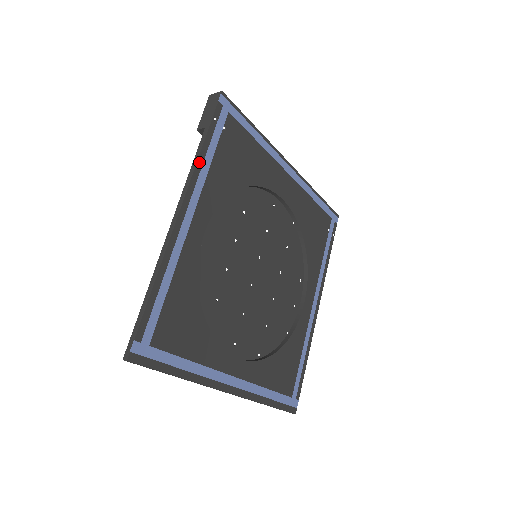
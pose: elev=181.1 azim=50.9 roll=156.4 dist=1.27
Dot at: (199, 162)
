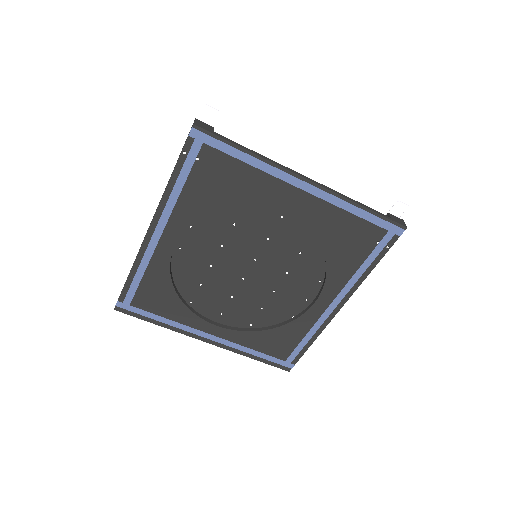
Dot at: (166, 193)
